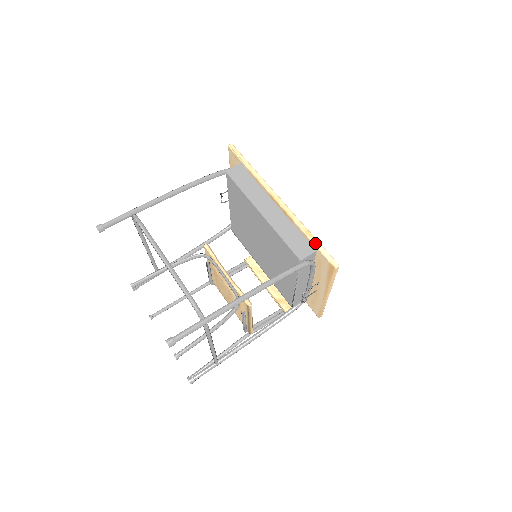
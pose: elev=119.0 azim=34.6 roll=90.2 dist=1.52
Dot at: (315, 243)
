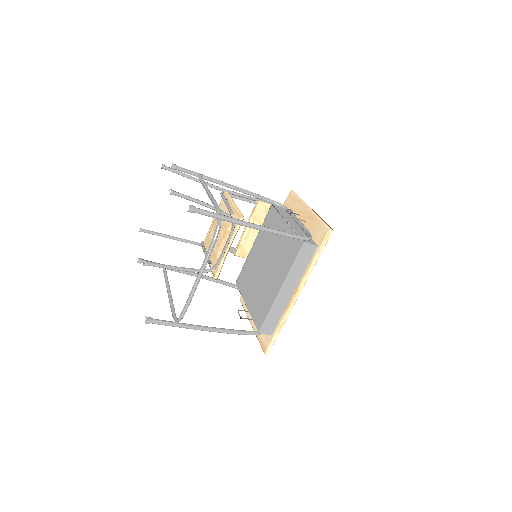
Dot at: (276, 336)
